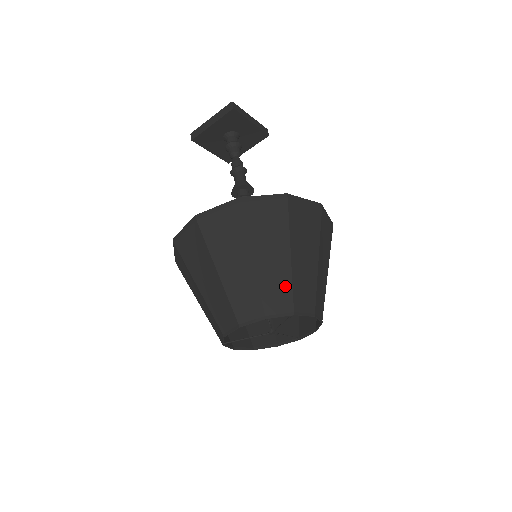
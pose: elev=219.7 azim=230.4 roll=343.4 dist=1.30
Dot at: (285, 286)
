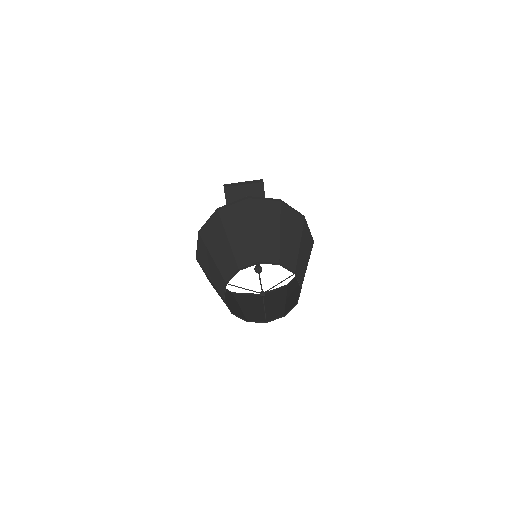
Dot at: (294, 256)
